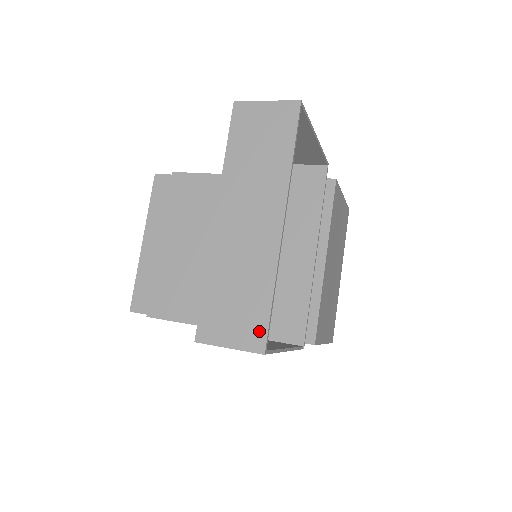
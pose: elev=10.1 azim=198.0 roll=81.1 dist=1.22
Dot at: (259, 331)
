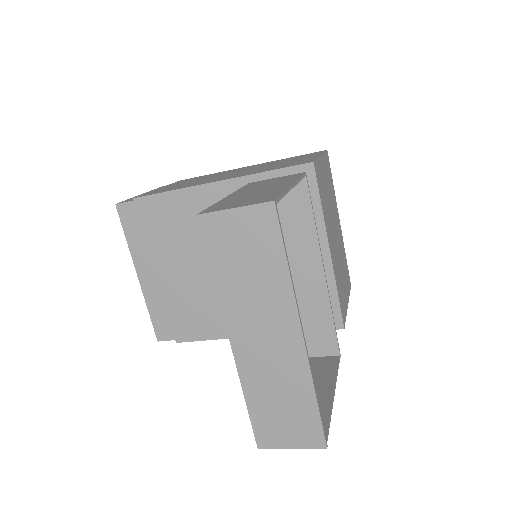
Dot at: (315, 431)
